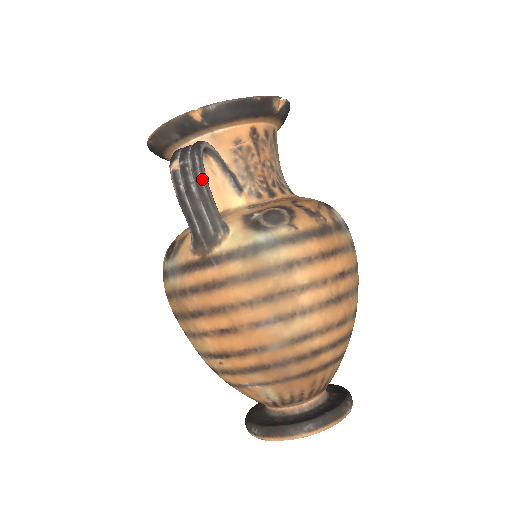
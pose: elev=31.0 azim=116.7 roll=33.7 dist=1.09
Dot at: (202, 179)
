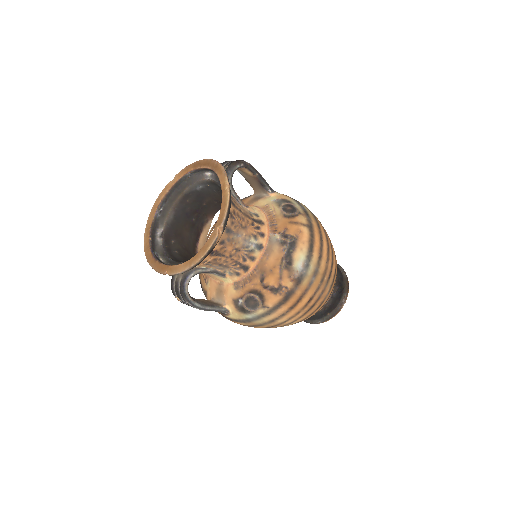
Dot at: occluded
